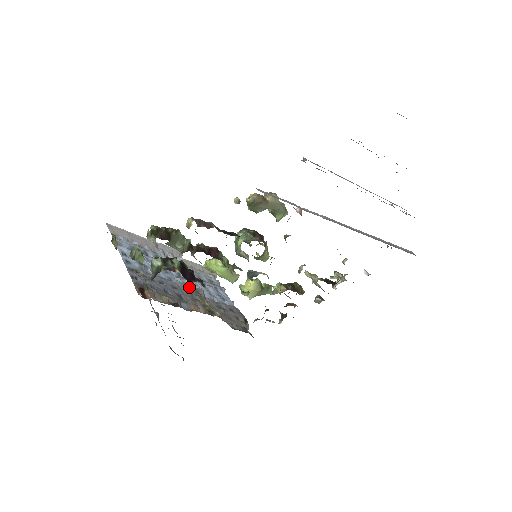
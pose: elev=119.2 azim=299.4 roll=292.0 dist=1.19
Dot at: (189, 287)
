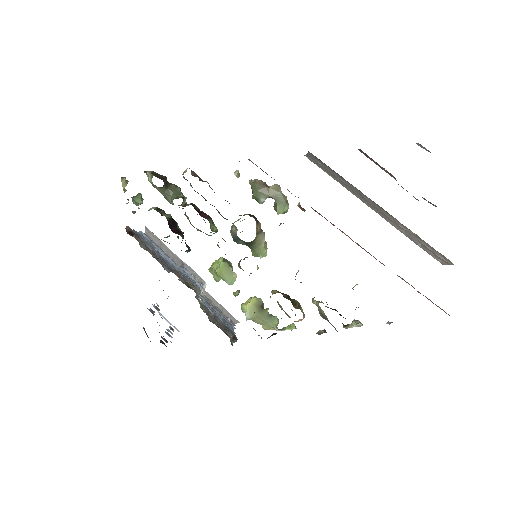
Dot at: (186, 278)
